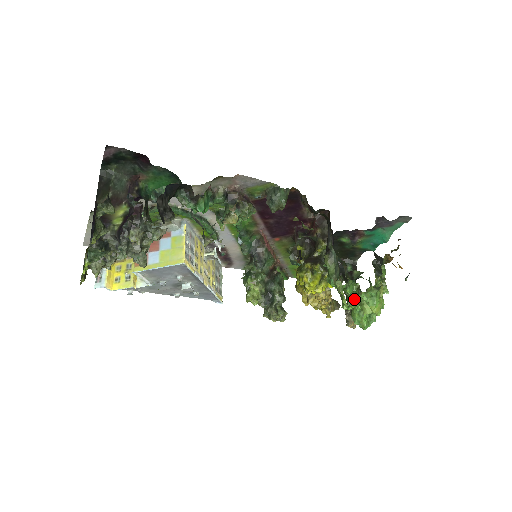
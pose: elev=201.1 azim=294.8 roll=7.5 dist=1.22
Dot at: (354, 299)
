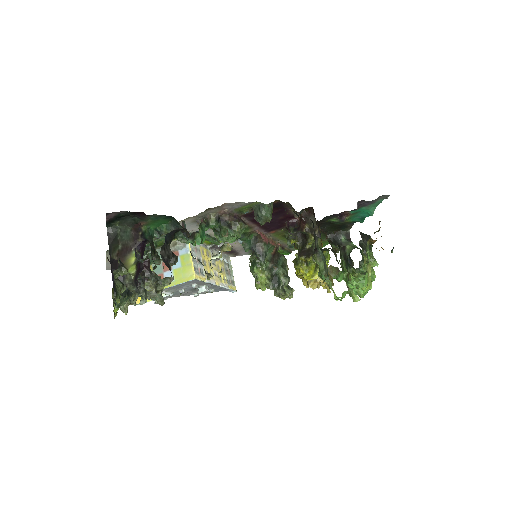
Dot at: (343, 292)
